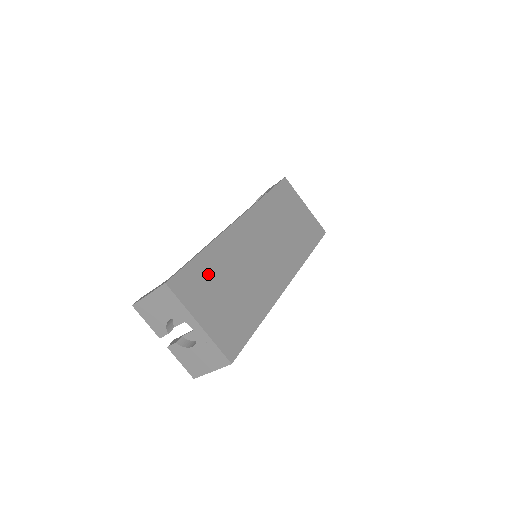
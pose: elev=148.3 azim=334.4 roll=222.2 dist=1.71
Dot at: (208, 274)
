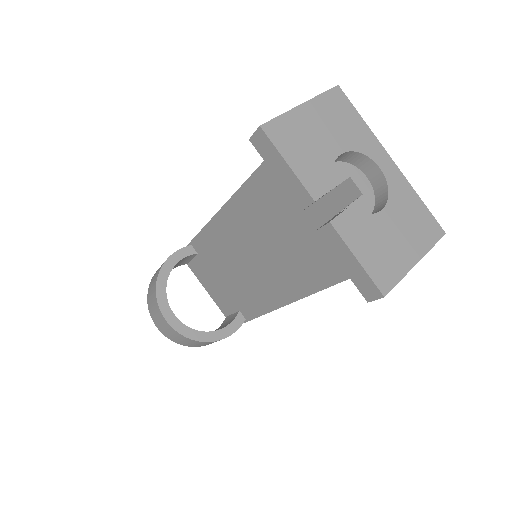
Dot at: occluded
